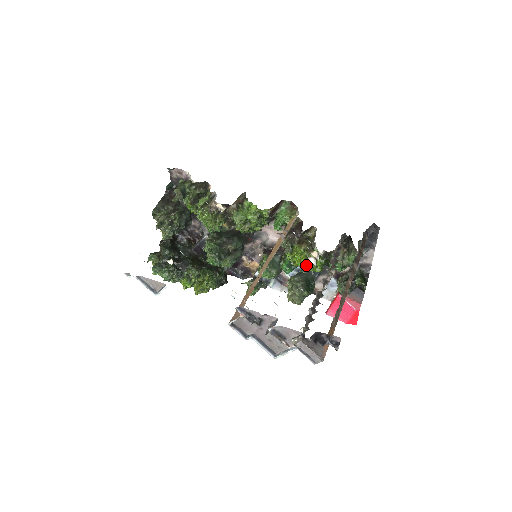
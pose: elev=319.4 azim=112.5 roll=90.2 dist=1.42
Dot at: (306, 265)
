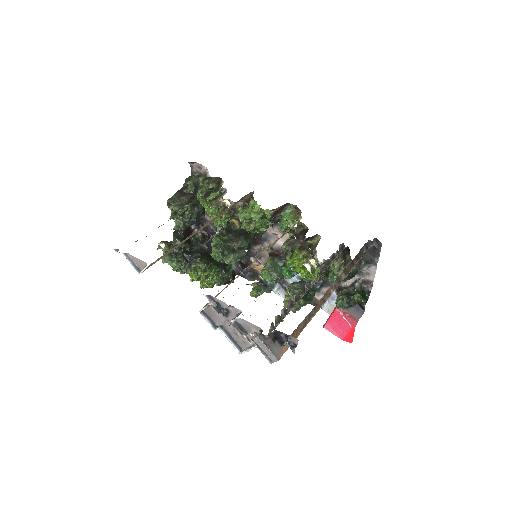
Dot at: (304, 272)
